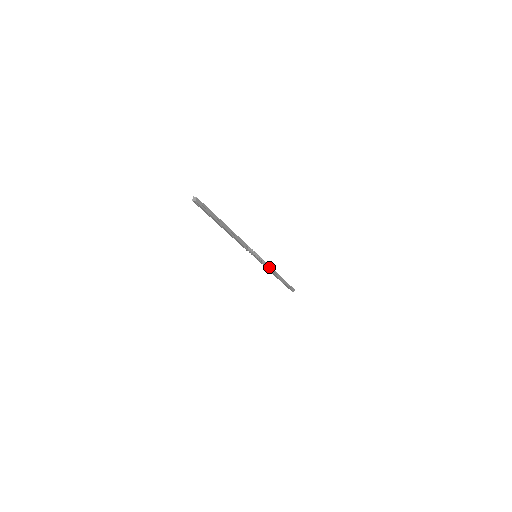
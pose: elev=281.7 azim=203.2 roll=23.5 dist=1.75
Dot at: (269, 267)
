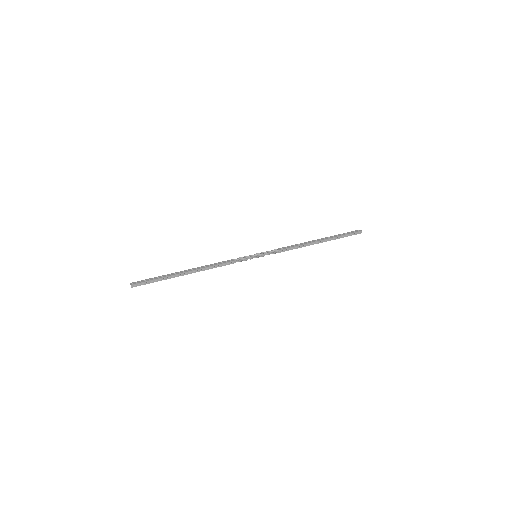
Dot at: (287, 249)
